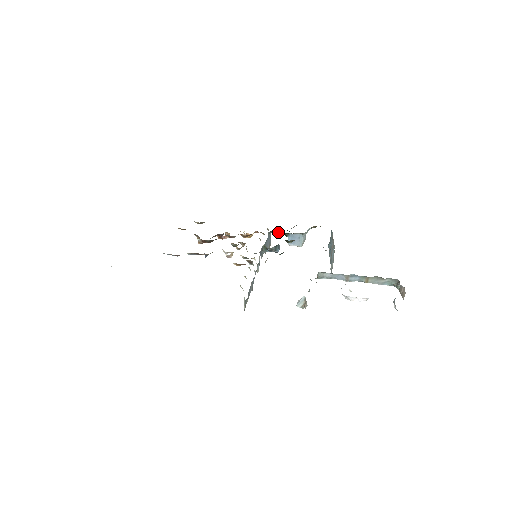
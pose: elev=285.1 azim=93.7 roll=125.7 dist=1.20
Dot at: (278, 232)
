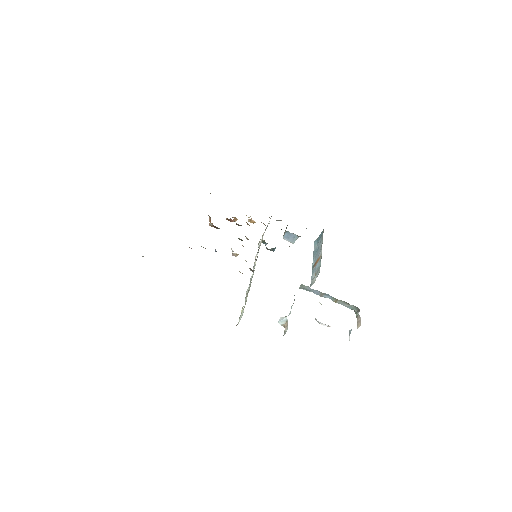
Dot at: (277, 220)
